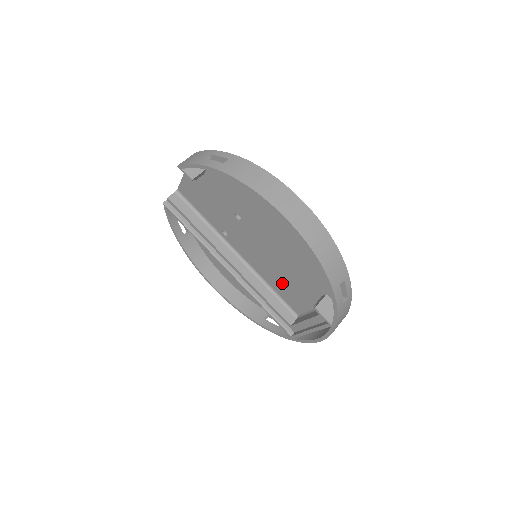
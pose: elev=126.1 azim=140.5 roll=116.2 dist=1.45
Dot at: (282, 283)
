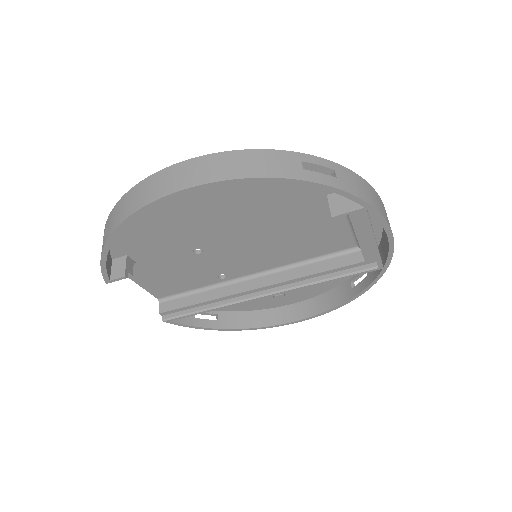
Dot at: (303, 244)
